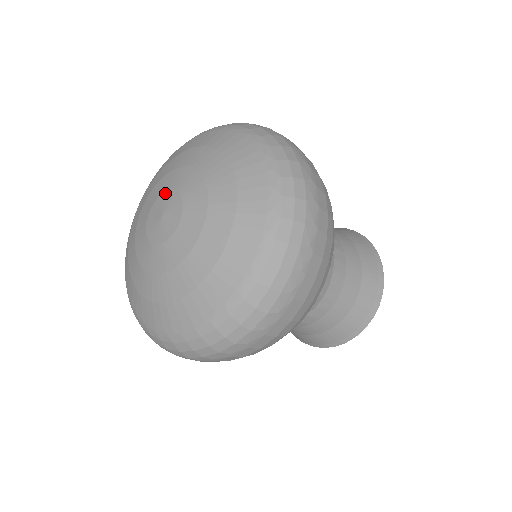
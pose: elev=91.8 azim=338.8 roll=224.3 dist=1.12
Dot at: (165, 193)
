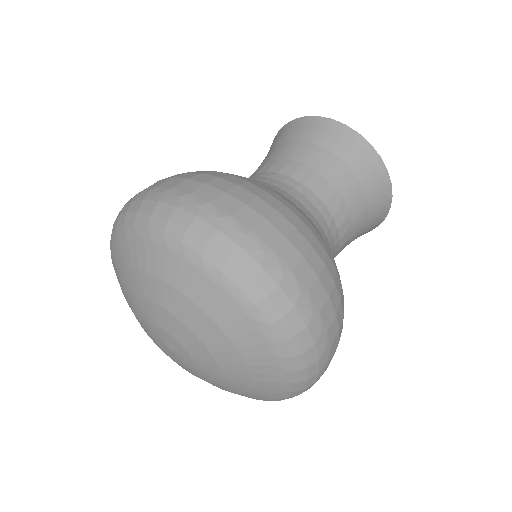
Dot at: (151, 327)
